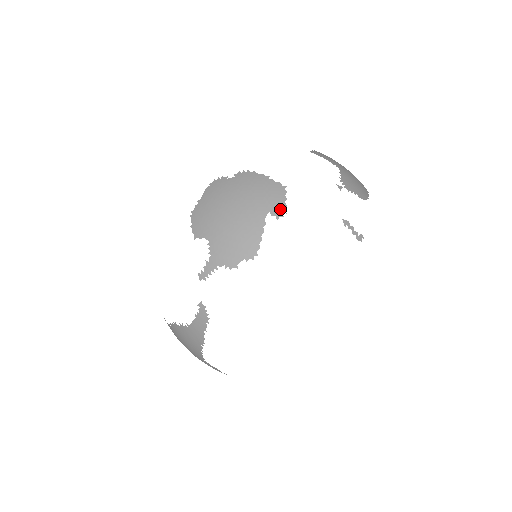
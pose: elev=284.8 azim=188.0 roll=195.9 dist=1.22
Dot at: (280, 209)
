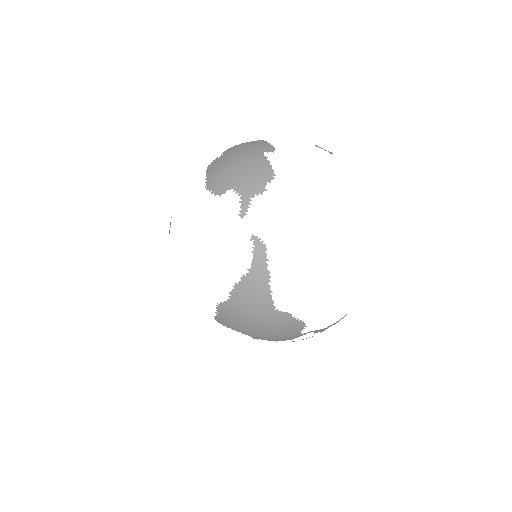
Dot at: (270, 148)
